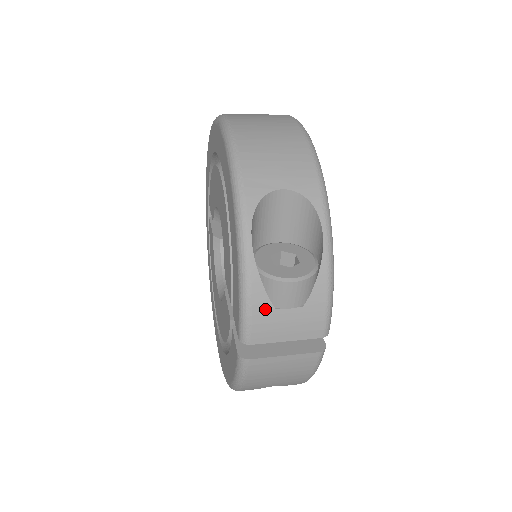
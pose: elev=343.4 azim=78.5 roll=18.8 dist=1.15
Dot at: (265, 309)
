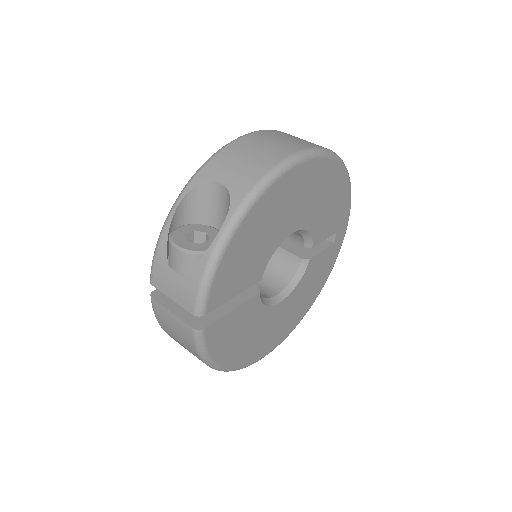
Dot at: (163, 262)
